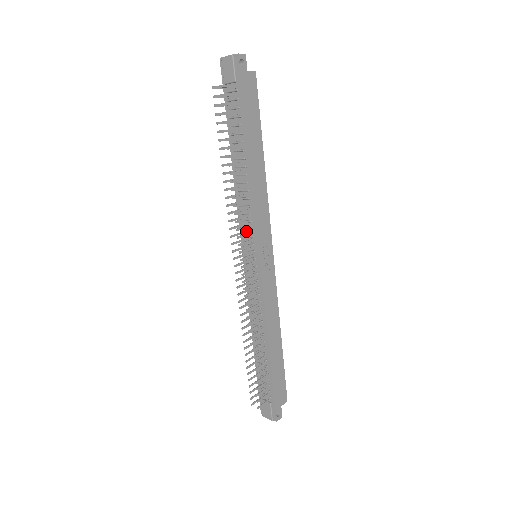
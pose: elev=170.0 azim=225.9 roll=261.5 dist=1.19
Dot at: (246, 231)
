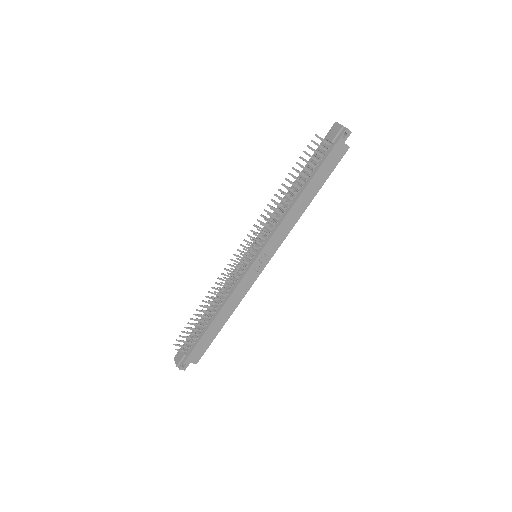
Dot at: (263, 235)
